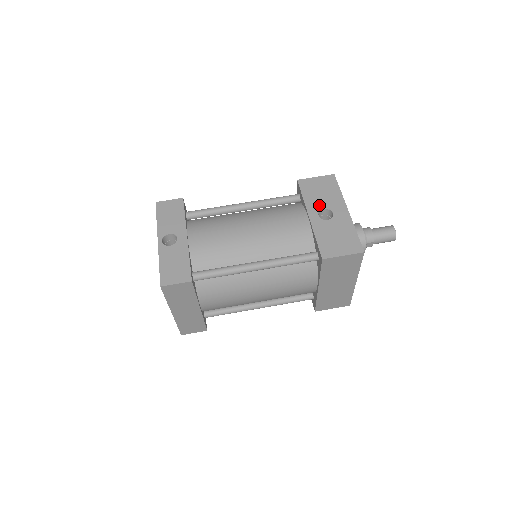
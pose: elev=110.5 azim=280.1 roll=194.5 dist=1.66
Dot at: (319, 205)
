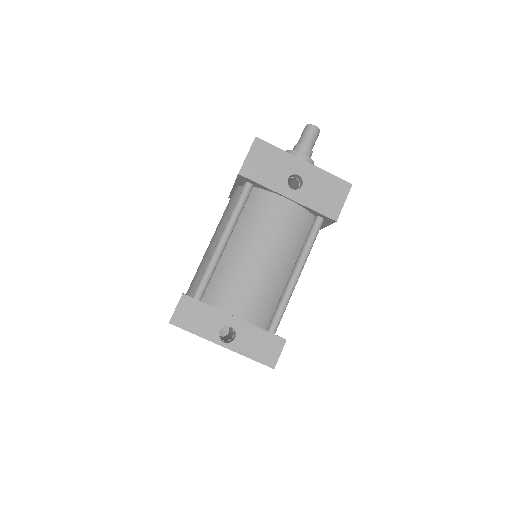
Dot at: (282, 179)
